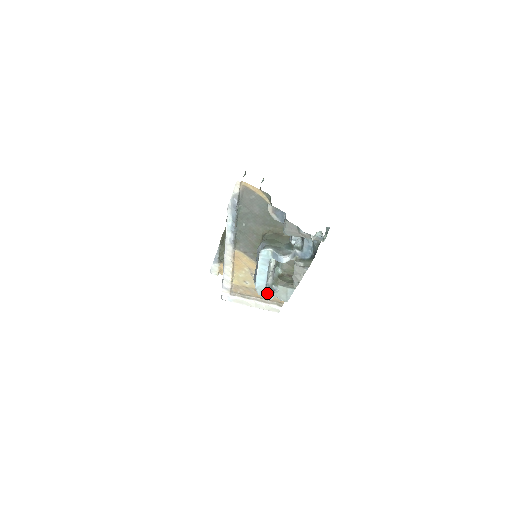
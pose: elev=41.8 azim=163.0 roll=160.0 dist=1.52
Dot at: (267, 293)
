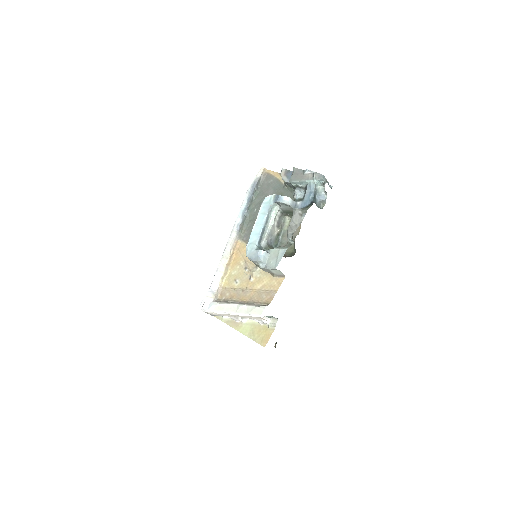
Dot at: (257, 251)
